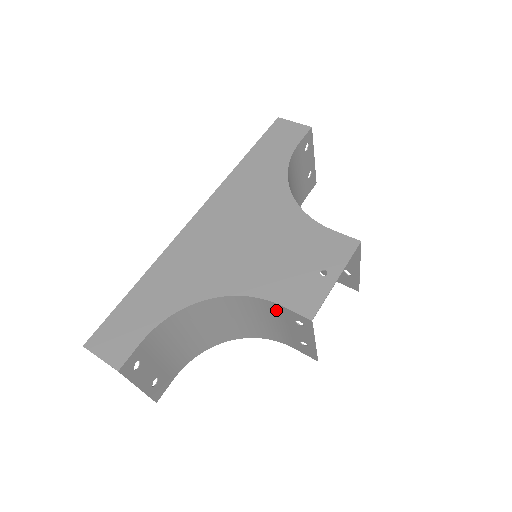
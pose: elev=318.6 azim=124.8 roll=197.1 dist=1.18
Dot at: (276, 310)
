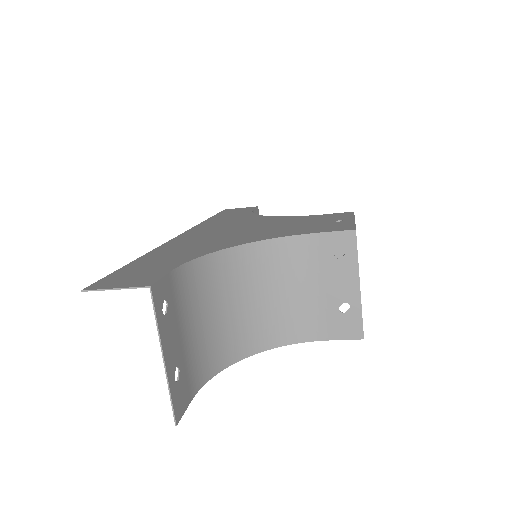
Dot at: (310, 251)
